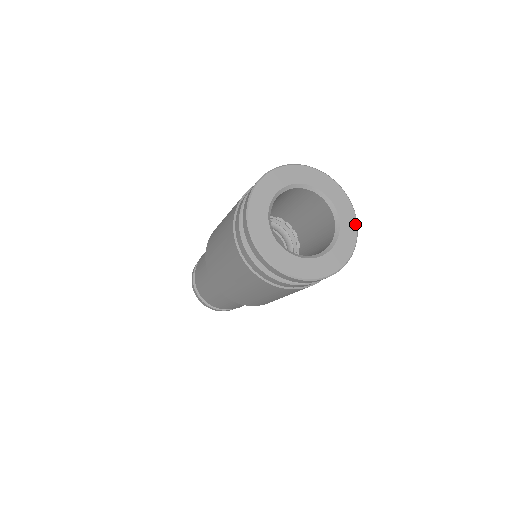
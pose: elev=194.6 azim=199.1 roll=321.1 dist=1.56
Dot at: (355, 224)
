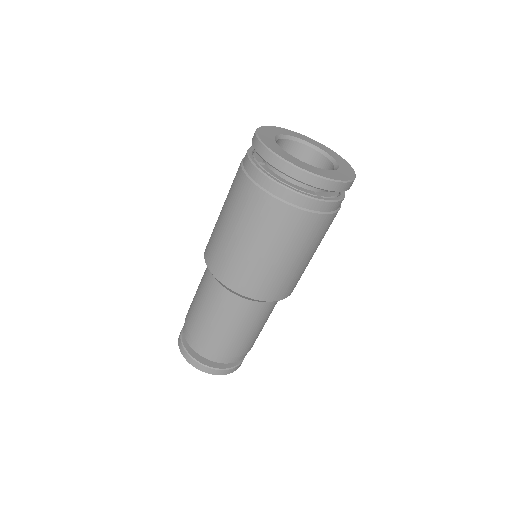
Dot at: (353, 174)
